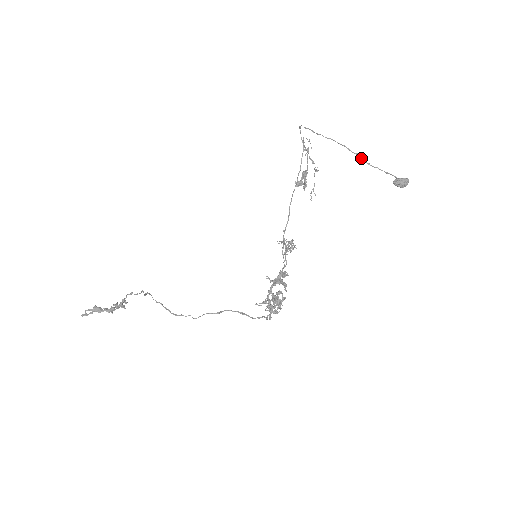
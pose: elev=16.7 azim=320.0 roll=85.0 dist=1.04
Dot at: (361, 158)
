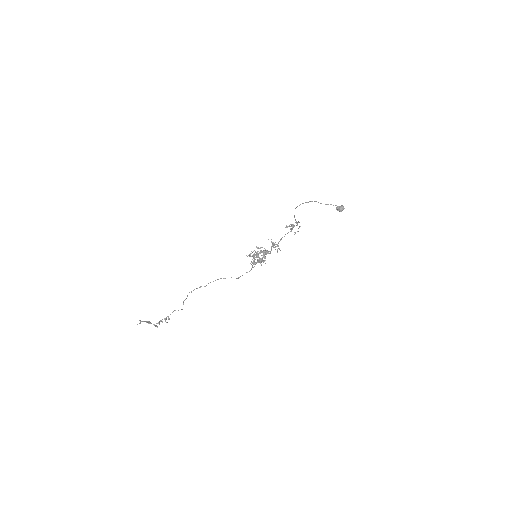
Dot at: (318, 202)
